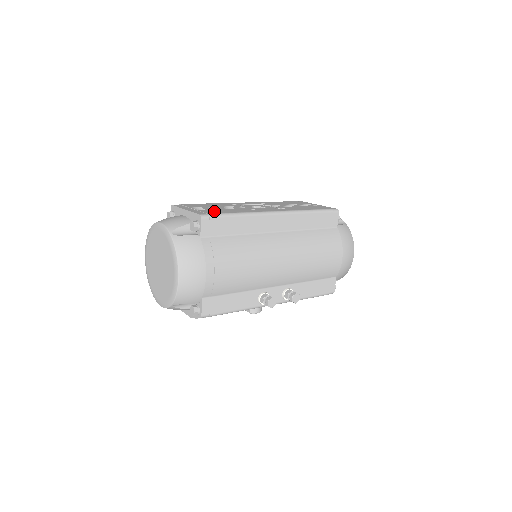
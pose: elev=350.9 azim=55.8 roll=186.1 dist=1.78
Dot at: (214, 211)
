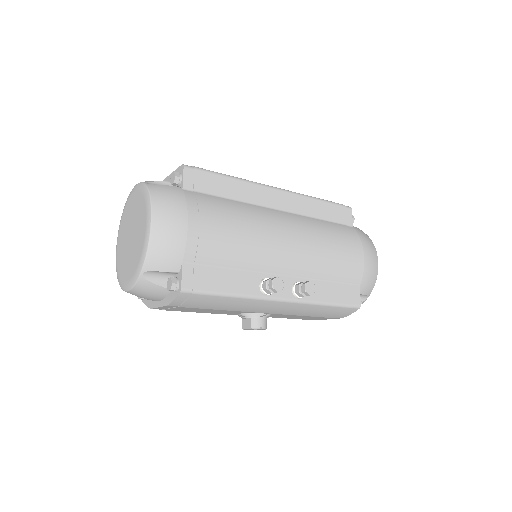
Dot at: occluded
